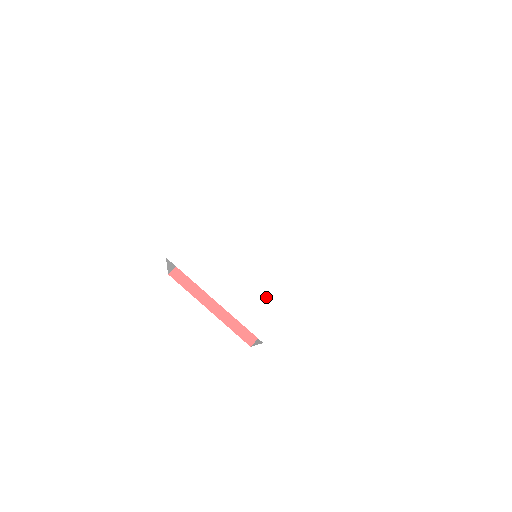
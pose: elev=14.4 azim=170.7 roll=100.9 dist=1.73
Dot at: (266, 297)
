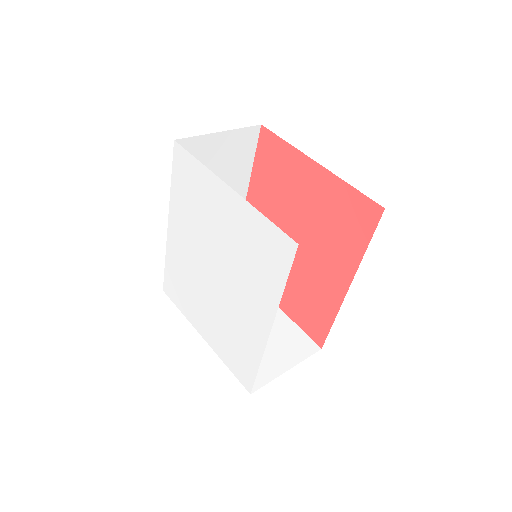
Dot at: (236, 340)
